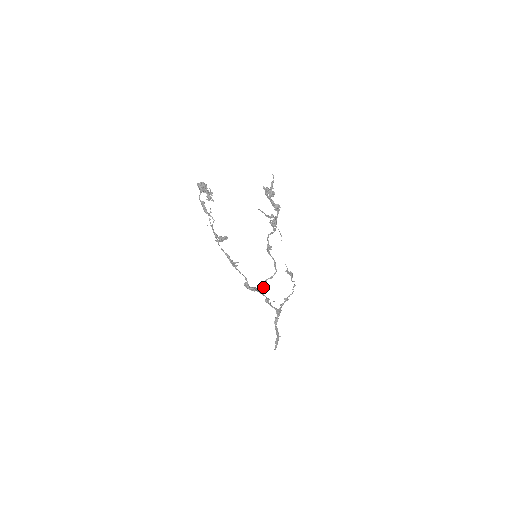
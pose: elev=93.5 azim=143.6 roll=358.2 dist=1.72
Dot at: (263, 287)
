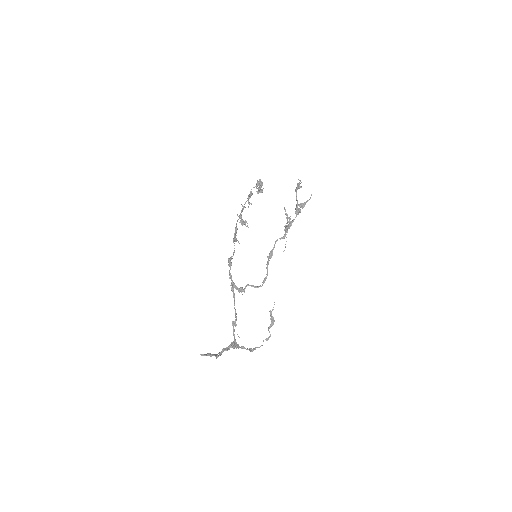
Dot at: (241, 287)
